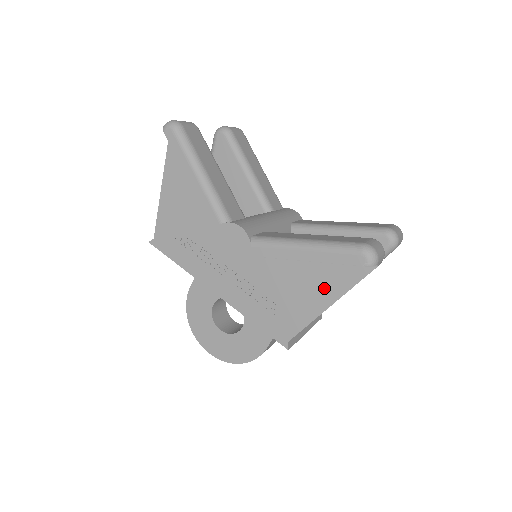
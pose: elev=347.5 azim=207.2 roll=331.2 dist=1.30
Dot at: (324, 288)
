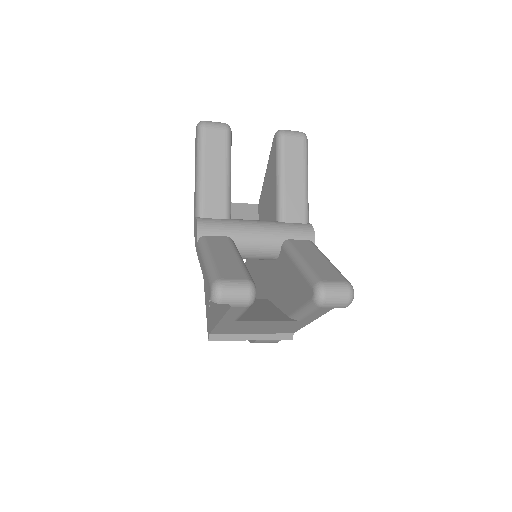
Dot at: (219, 304)
